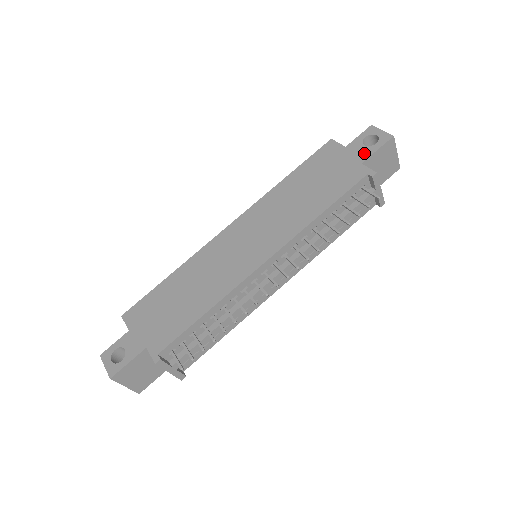
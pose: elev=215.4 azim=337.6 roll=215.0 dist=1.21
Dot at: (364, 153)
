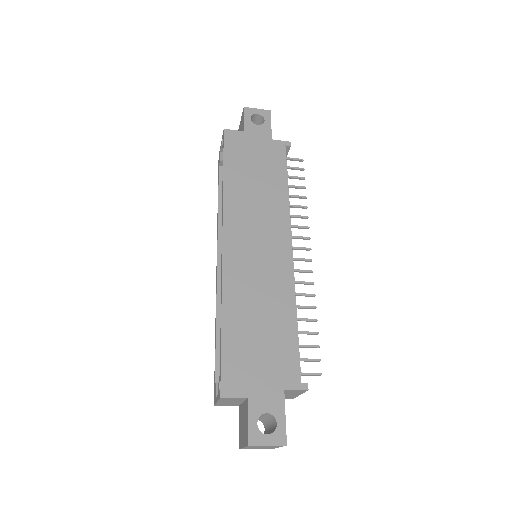
Dot at: (265, 131)
